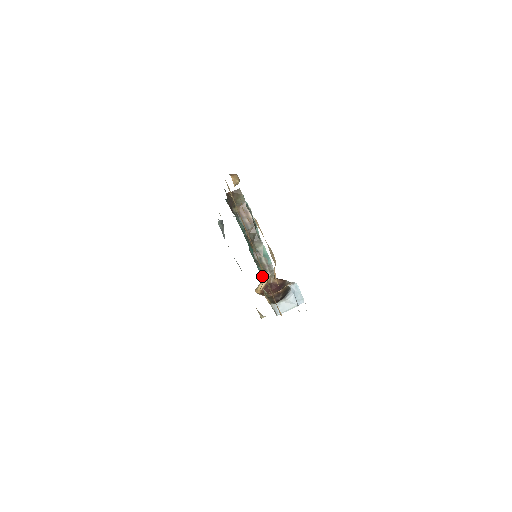
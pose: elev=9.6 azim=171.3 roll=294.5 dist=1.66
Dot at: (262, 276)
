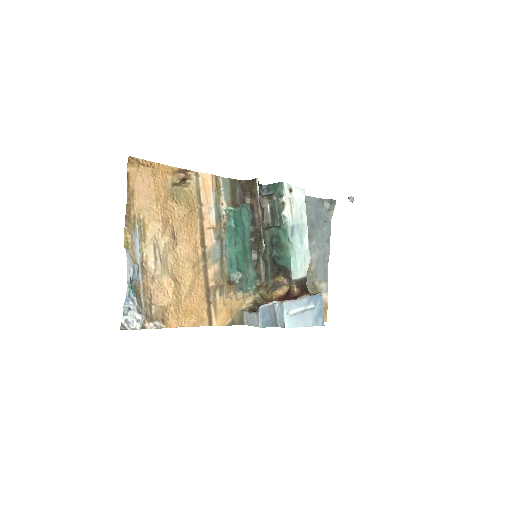
Dot at: (258, 279)
